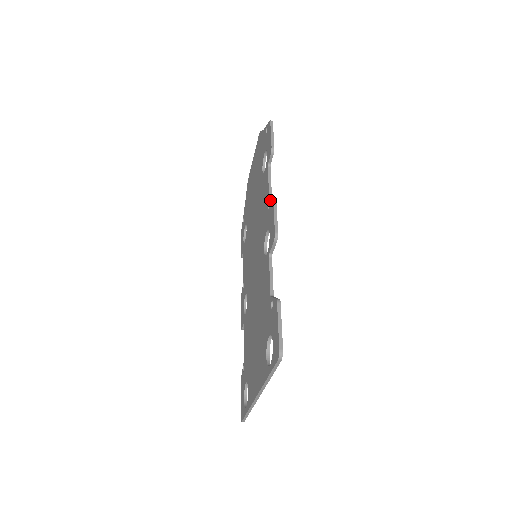
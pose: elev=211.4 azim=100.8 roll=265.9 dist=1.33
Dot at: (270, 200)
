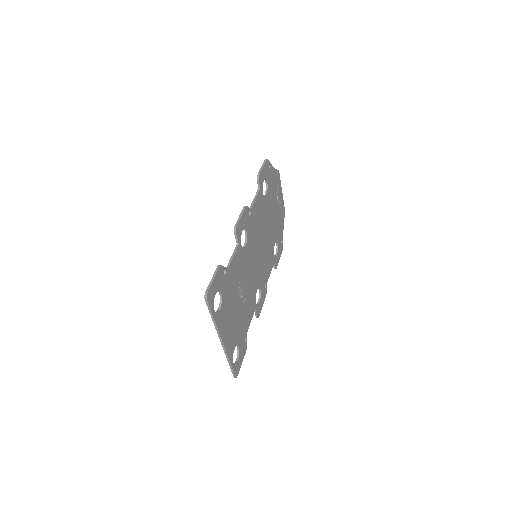
Dot at: occluded
